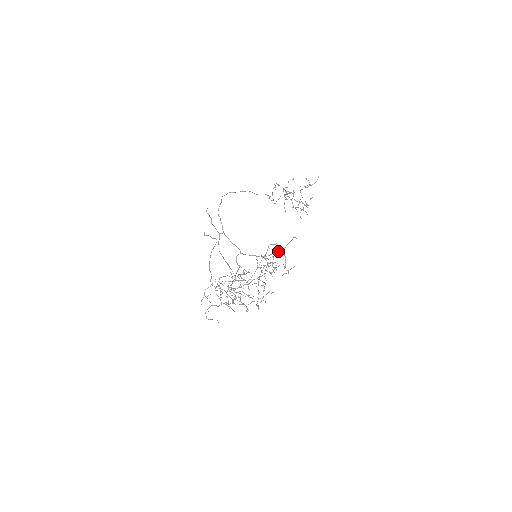
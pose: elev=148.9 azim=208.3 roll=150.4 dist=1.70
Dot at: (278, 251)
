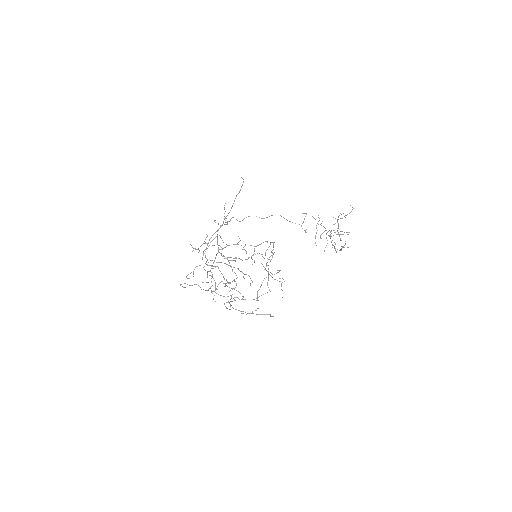
Dot at: occluded
